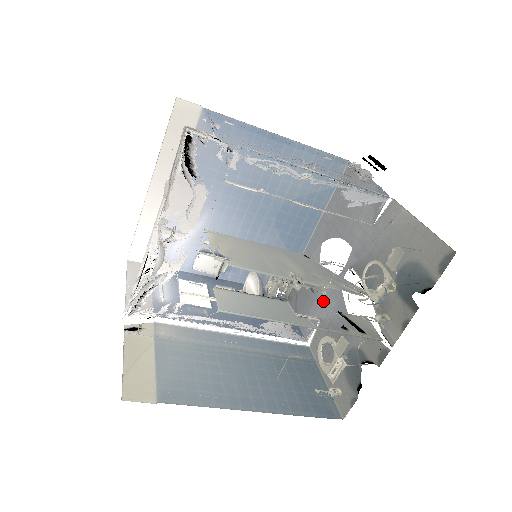
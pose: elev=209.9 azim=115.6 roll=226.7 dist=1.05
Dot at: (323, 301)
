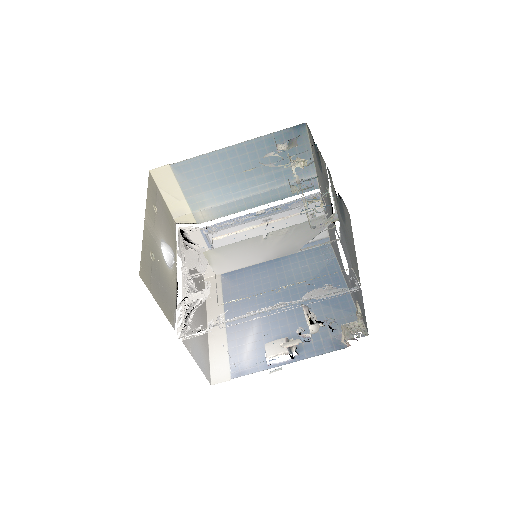
Dot at: (349, 265)
